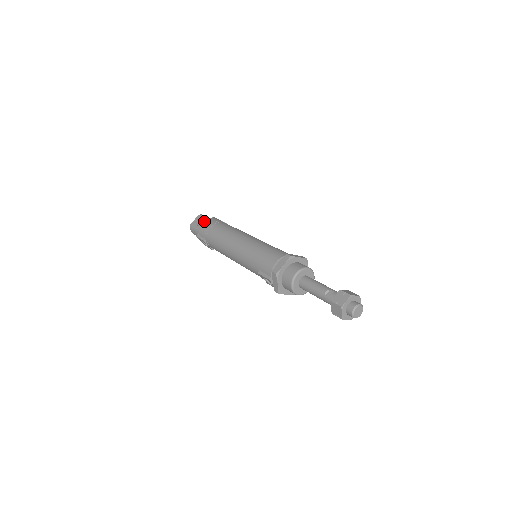
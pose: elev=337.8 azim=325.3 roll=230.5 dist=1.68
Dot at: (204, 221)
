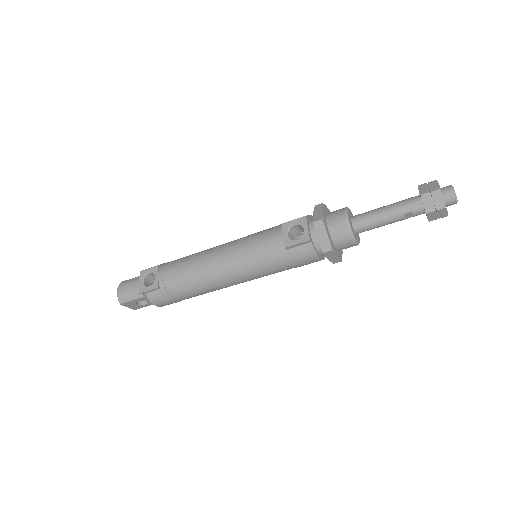
Dot at: occluded
